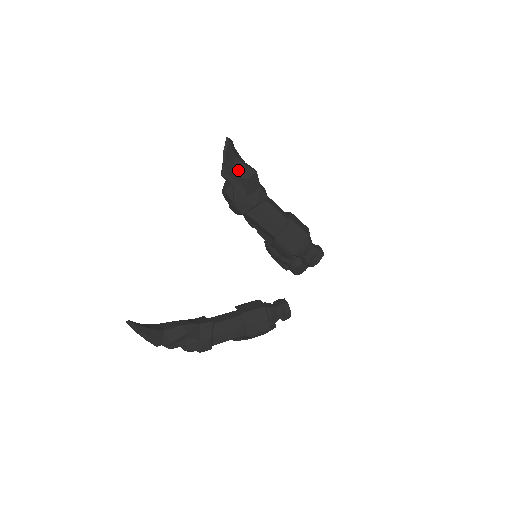
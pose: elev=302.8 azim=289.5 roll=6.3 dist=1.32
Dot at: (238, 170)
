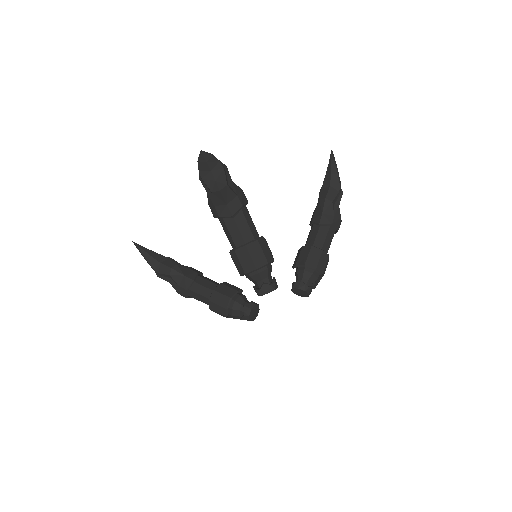
Dot at: (209, 181)
